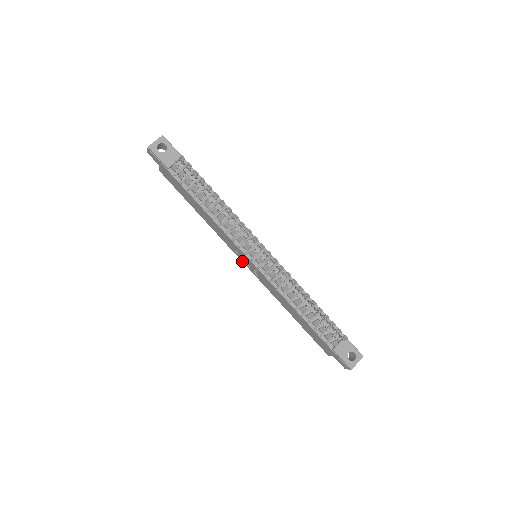
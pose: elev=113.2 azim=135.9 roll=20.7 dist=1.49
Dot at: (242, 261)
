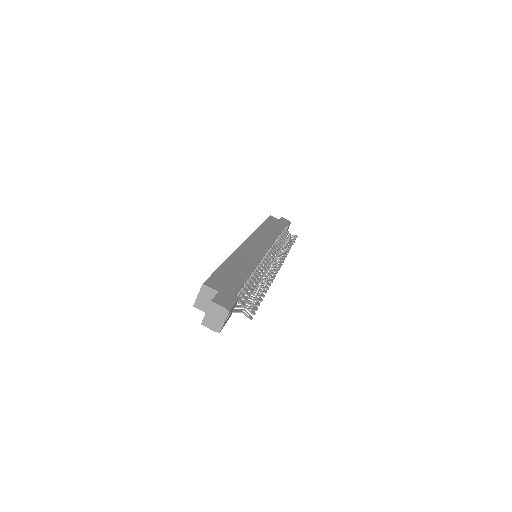
Dot at: occluded
